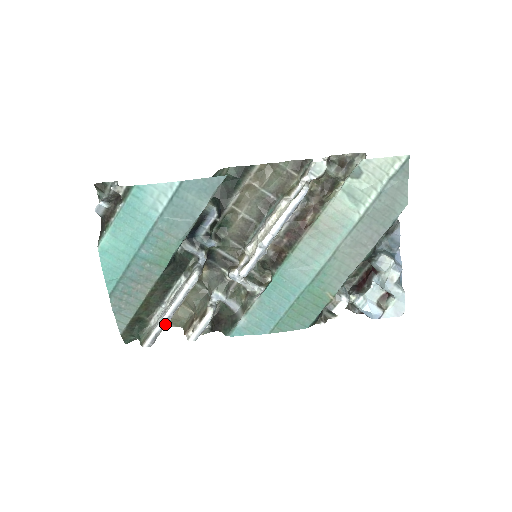
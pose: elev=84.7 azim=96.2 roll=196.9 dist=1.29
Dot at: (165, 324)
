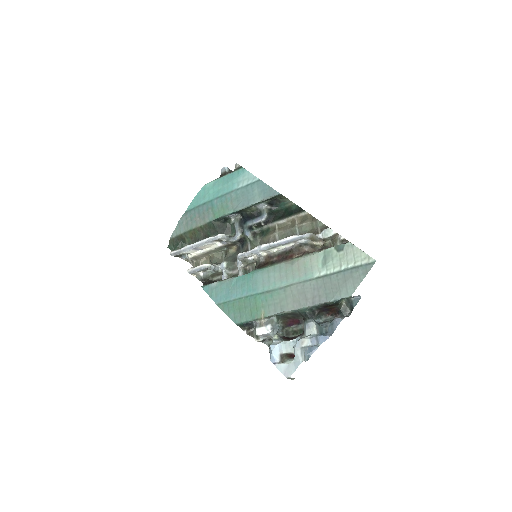
Dot at: (187, 249)
